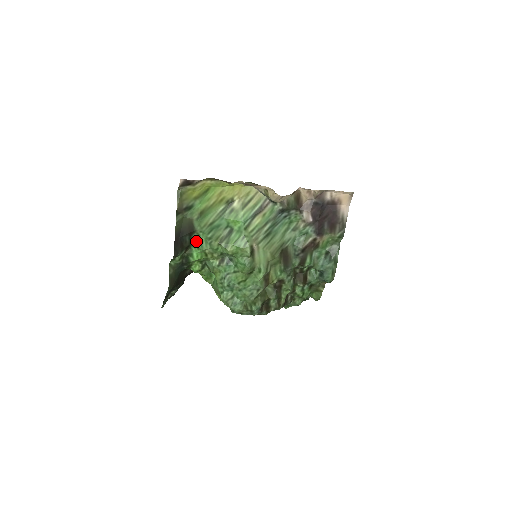
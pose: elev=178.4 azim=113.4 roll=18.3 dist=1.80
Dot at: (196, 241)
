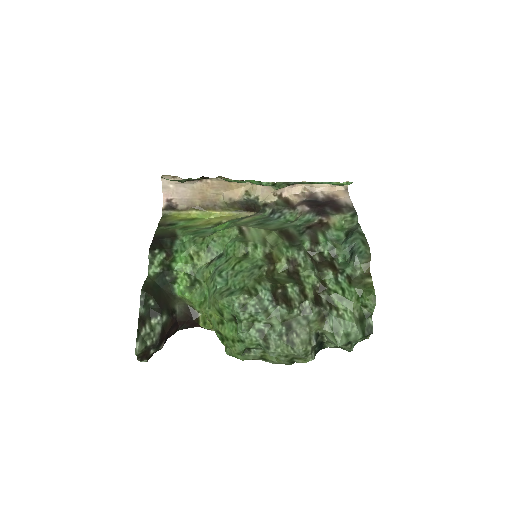
Dot at: (179, 247)
